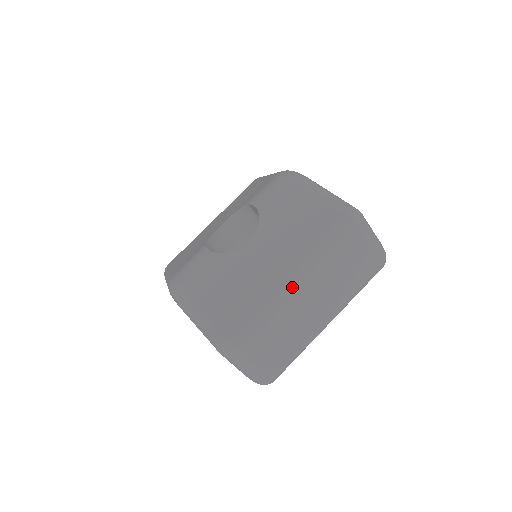
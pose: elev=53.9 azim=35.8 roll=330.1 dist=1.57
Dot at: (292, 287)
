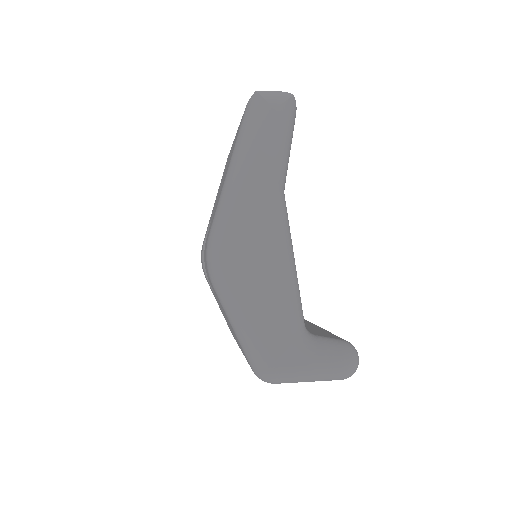
Dot at: occluded
